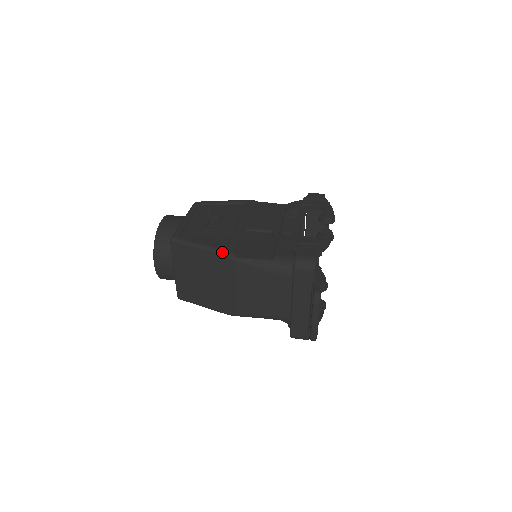
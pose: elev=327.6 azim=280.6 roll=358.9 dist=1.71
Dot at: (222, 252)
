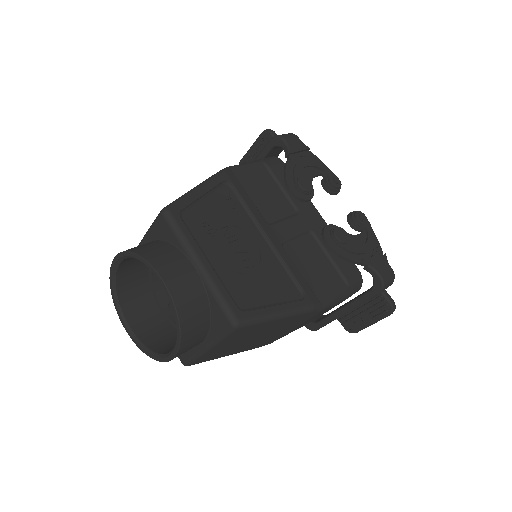
Dot at: (311, 310)
